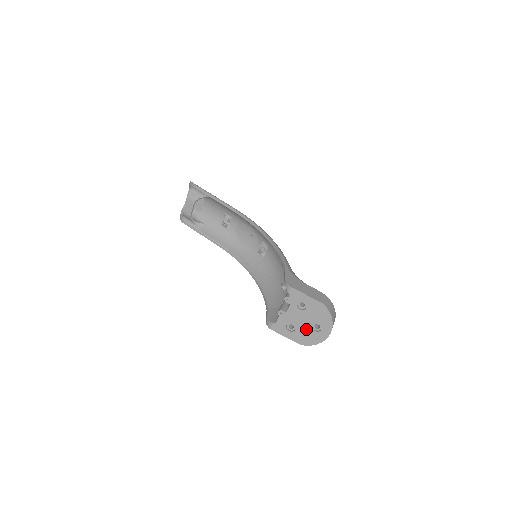
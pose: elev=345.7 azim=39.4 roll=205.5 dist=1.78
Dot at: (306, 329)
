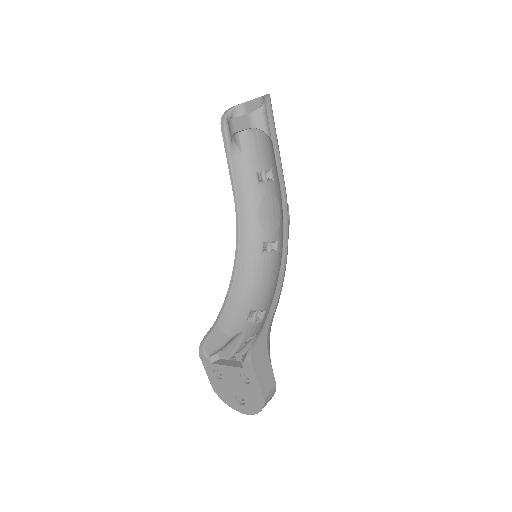
Dot at: (230, 390)
